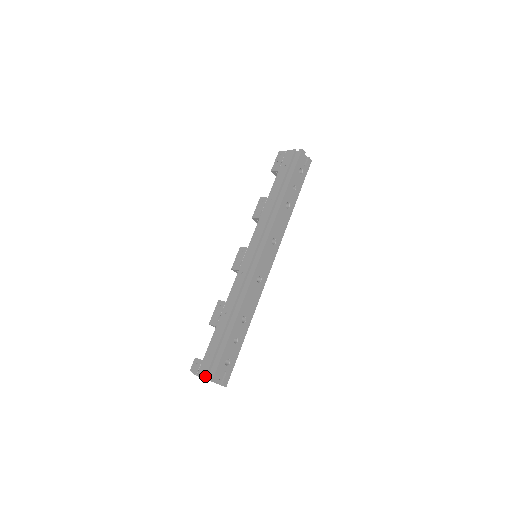
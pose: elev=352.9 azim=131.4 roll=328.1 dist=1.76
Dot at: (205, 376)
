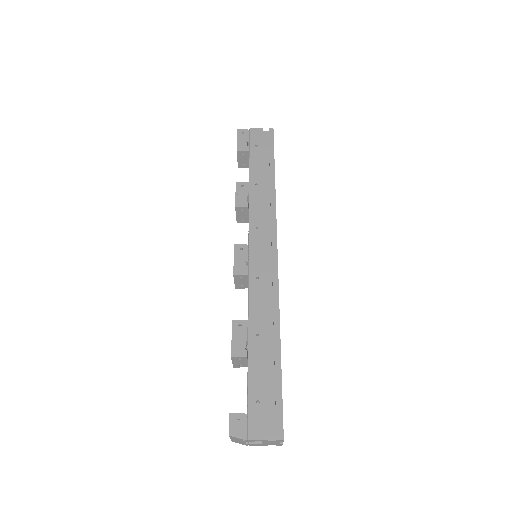
Dot at: (266, 435)
